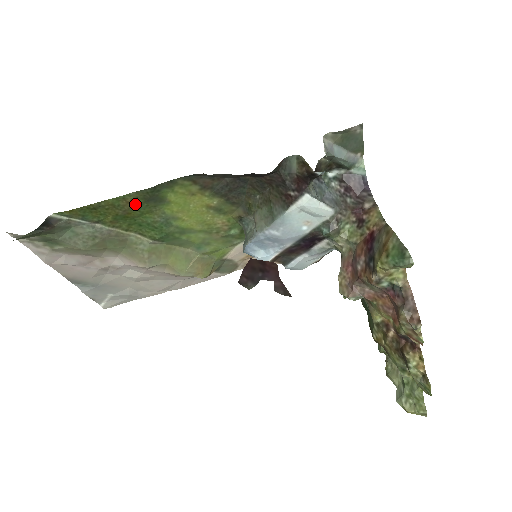
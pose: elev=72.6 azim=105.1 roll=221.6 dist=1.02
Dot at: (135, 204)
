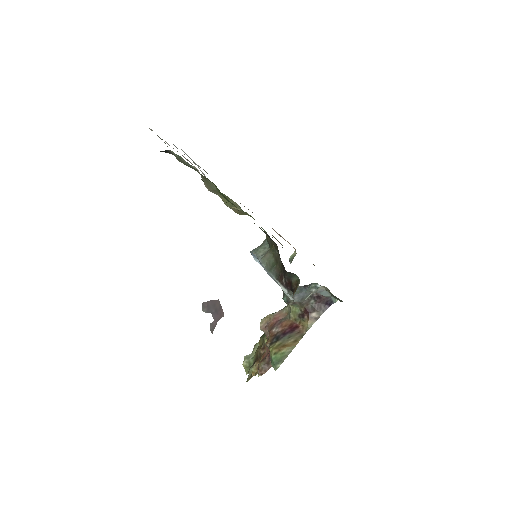
Dot at: occluded
